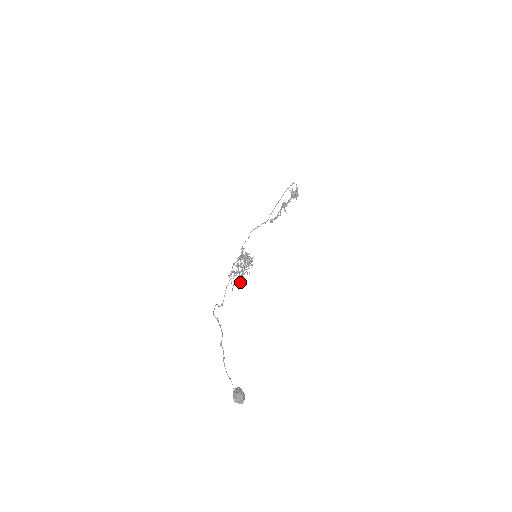
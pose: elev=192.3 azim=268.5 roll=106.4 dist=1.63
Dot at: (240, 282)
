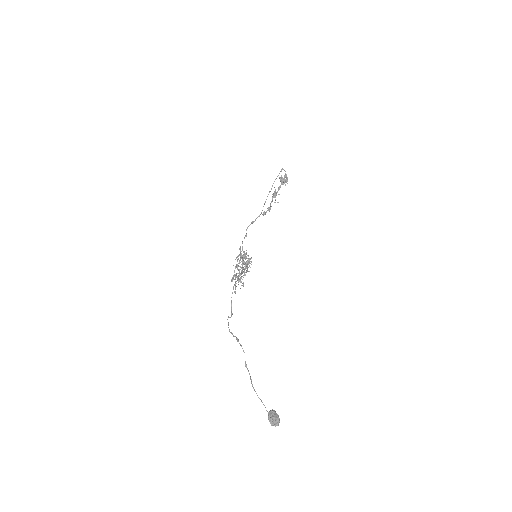
Dot at: (243, 285)
